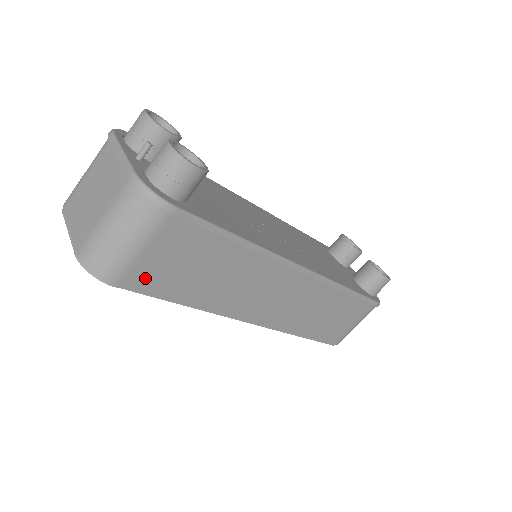
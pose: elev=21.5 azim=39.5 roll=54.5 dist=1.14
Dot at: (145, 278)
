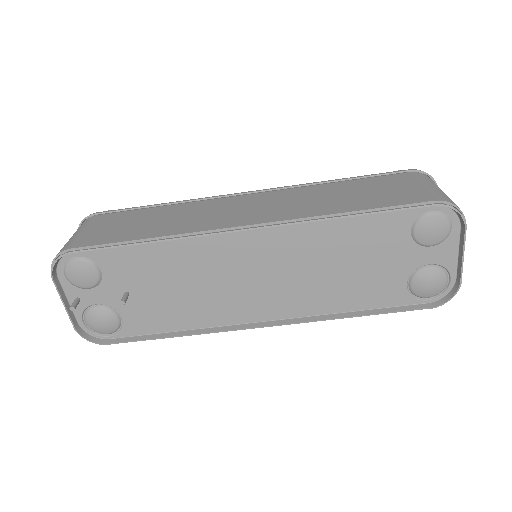
Dot at: (93, 240)
